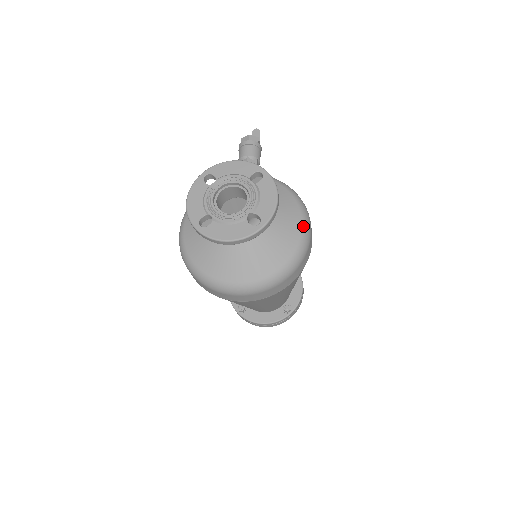
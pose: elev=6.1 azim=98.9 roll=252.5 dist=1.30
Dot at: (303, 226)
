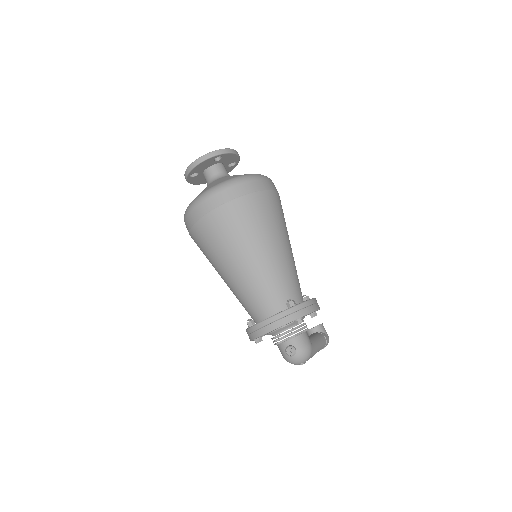
Dot at: occluded
